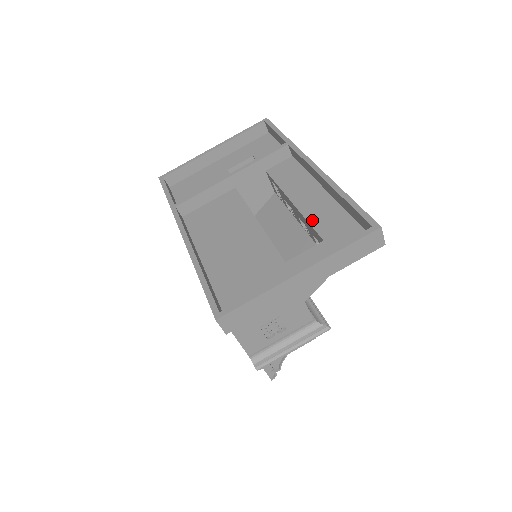
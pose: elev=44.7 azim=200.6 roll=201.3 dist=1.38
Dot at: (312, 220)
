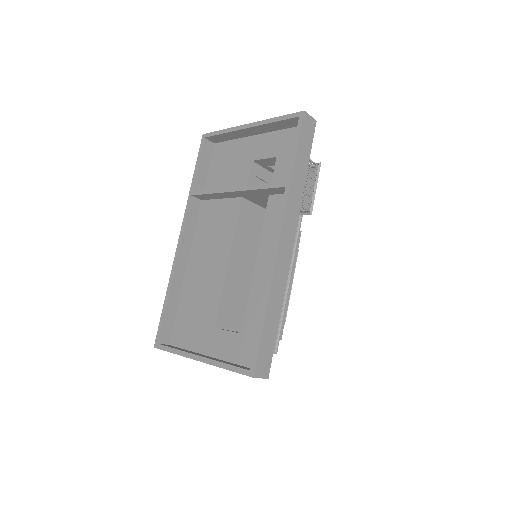
Dot at: (250, 303)
